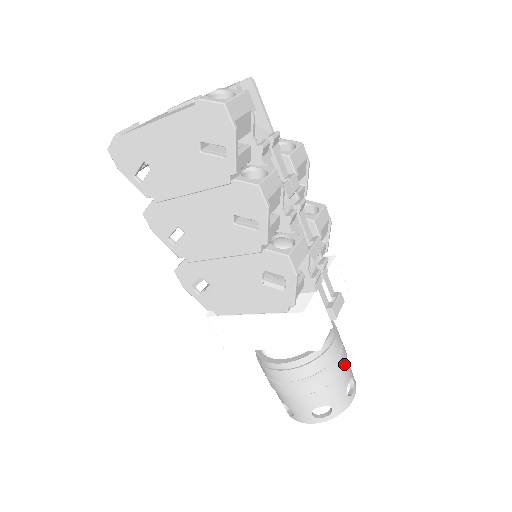
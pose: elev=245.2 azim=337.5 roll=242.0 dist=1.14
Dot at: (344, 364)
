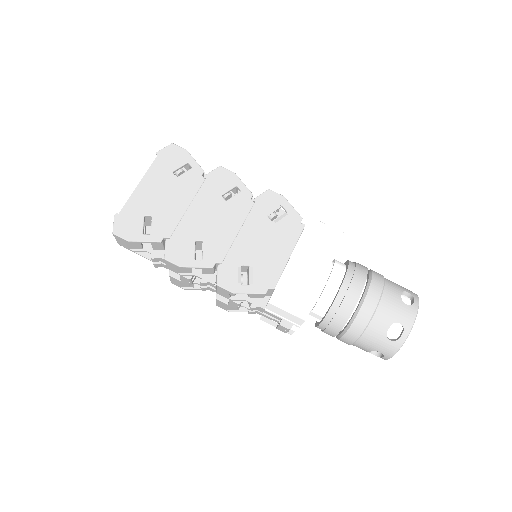
Dot at: occluded
